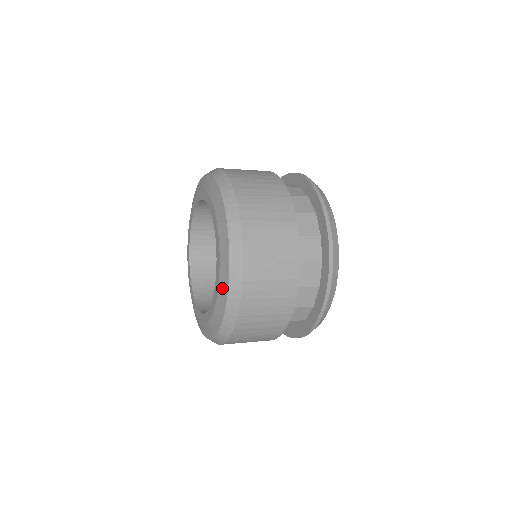
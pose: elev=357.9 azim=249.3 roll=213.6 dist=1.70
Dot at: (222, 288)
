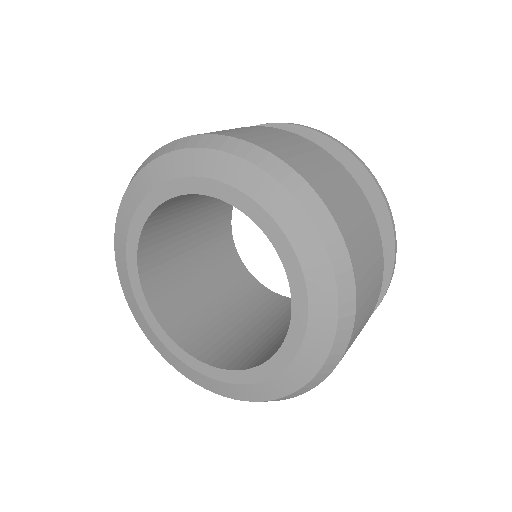
Dot at: (300, 370)
